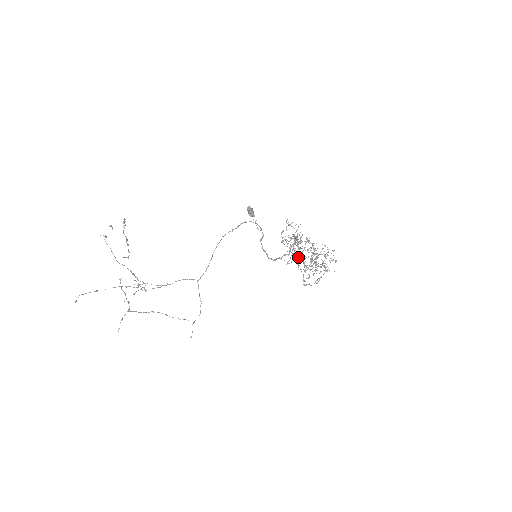
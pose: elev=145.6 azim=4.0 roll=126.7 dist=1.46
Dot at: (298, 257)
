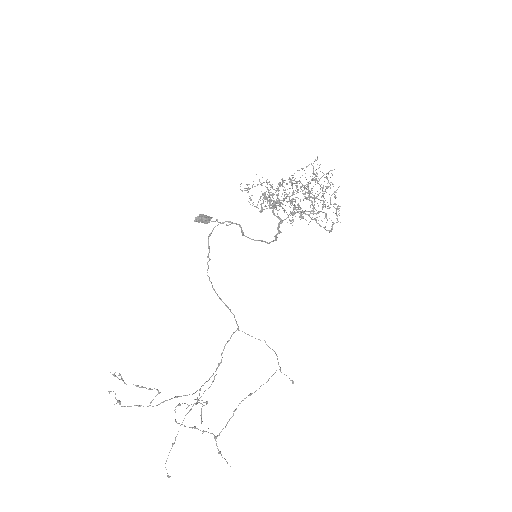
Dot at: occluded
